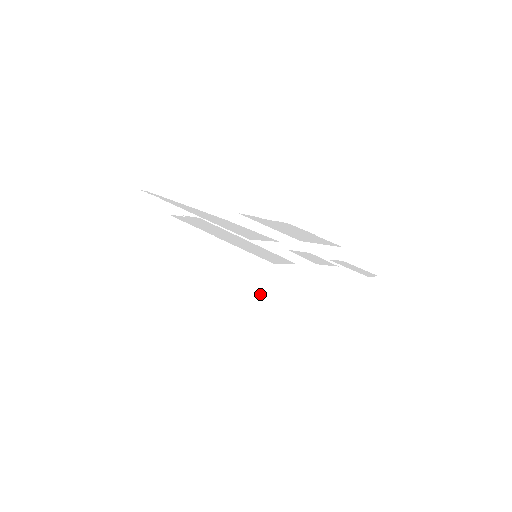
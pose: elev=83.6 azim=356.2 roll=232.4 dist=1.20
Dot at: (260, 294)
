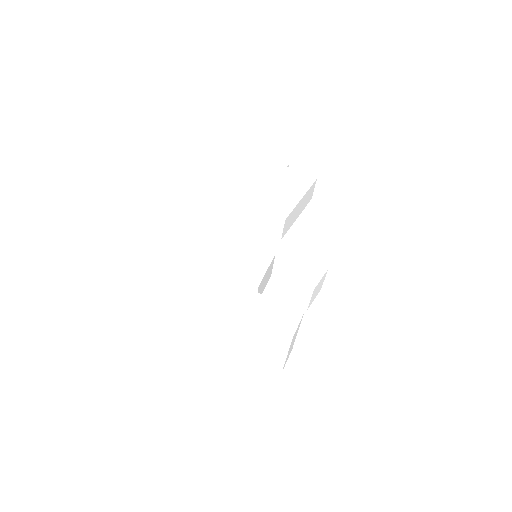
Dot at: (286, 350)
